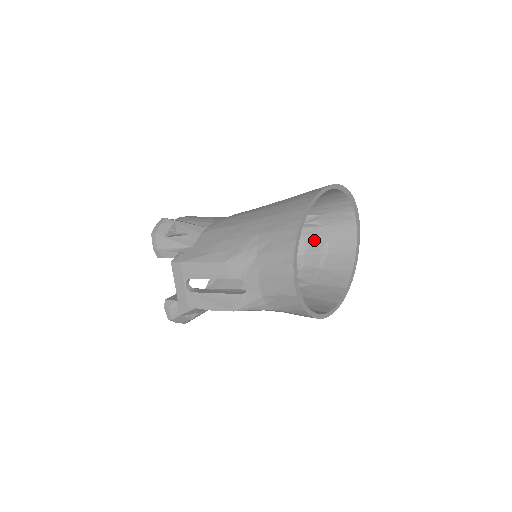
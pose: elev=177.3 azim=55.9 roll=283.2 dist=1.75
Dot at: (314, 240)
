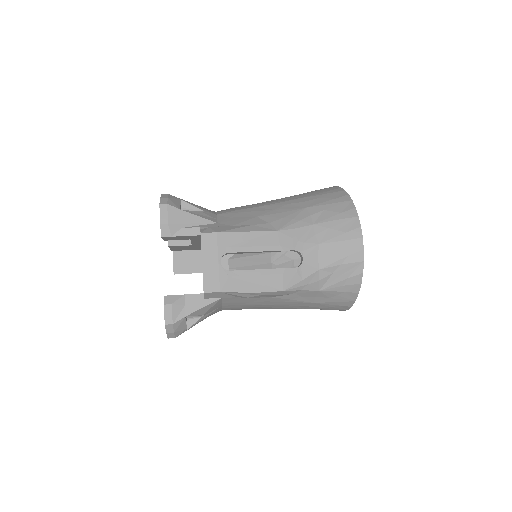
Dot at: (281, 260)
